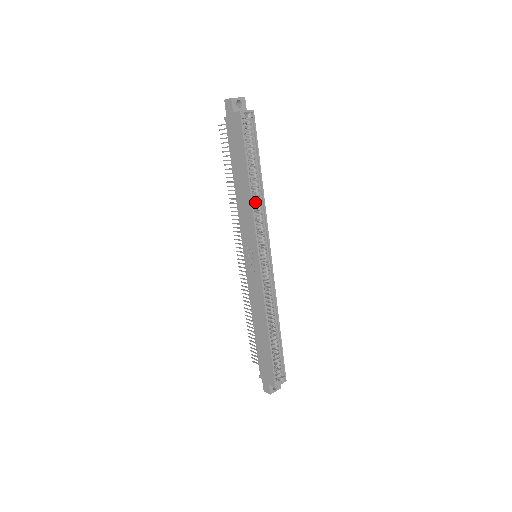
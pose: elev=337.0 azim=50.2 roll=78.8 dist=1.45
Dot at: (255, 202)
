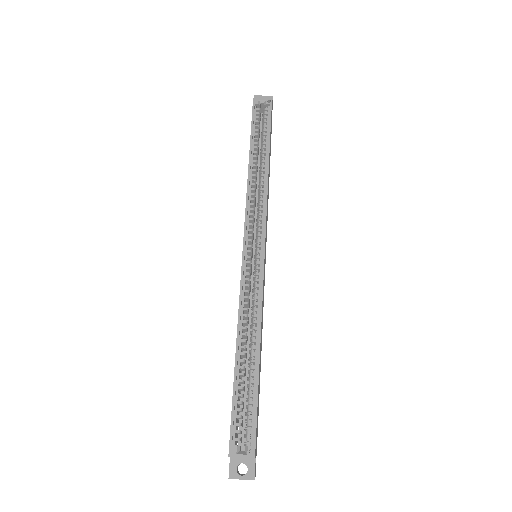
Dot at: (260, 187)
